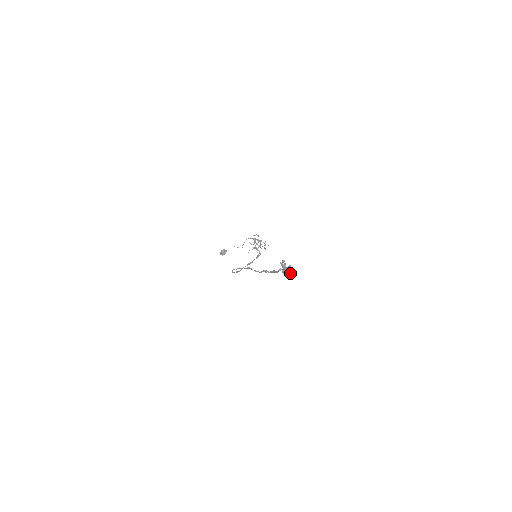
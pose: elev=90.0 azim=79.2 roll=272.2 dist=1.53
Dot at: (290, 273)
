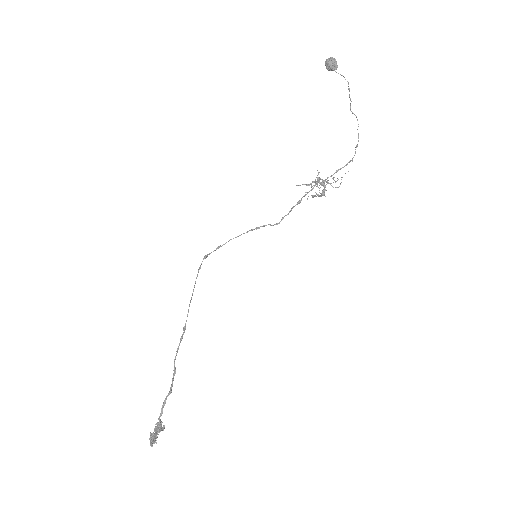
Dot at: (150, 443)
